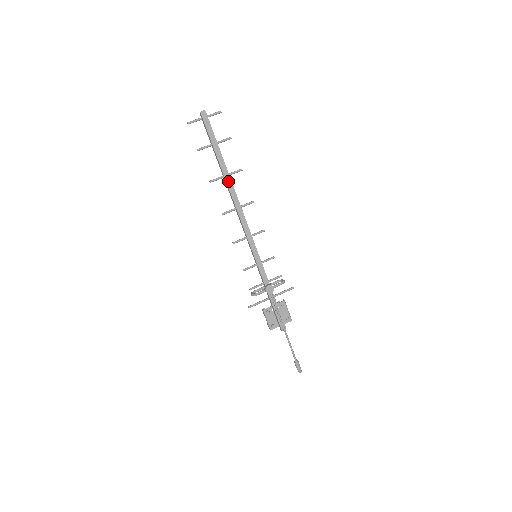
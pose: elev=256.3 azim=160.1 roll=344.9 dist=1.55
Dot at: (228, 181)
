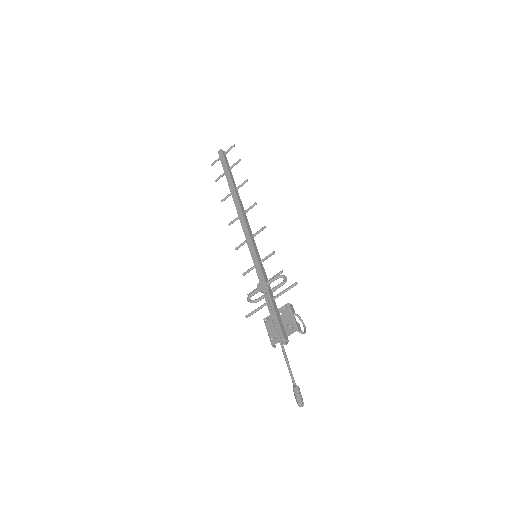
Dot at: (233, 193)
